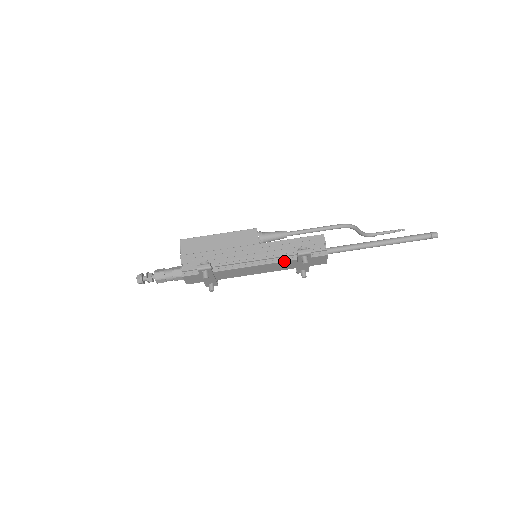
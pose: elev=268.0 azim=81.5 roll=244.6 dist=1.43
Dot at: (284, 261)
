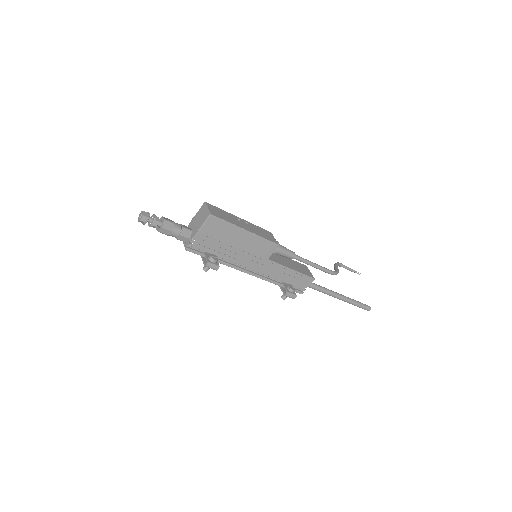
Dot at: occluded
